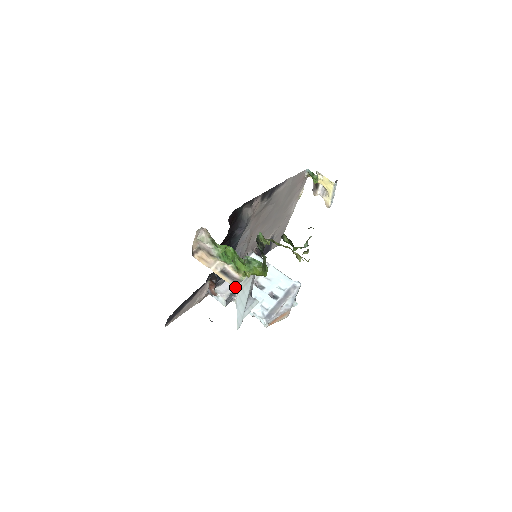
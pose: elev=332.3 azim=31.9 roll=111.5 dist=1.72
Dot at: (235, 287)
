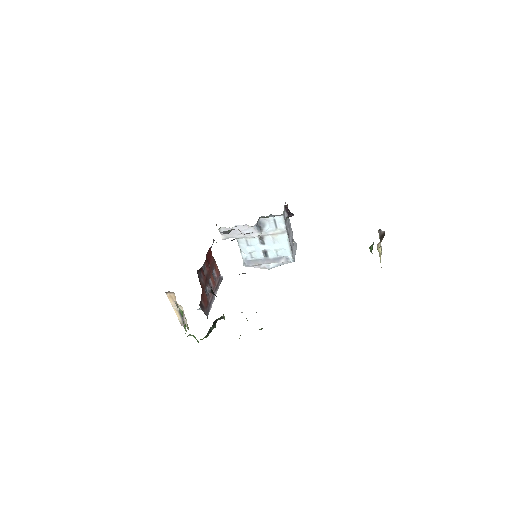
Dot at: (237, 237)
